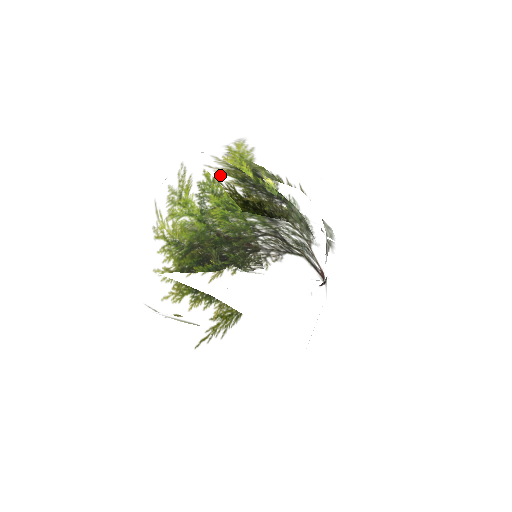
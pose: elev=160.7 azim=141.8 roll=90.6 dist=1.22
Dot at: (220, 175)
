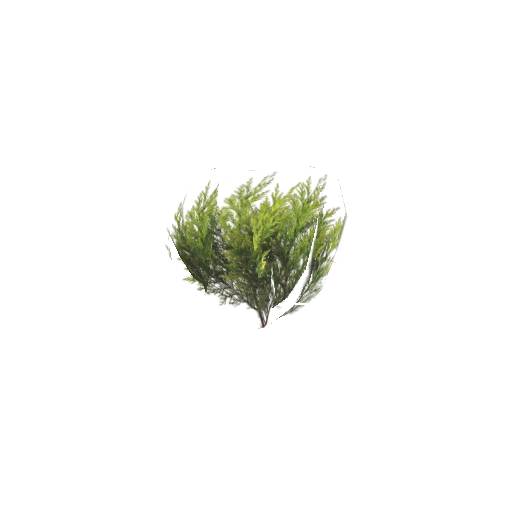
Dot at: (222, 241)
